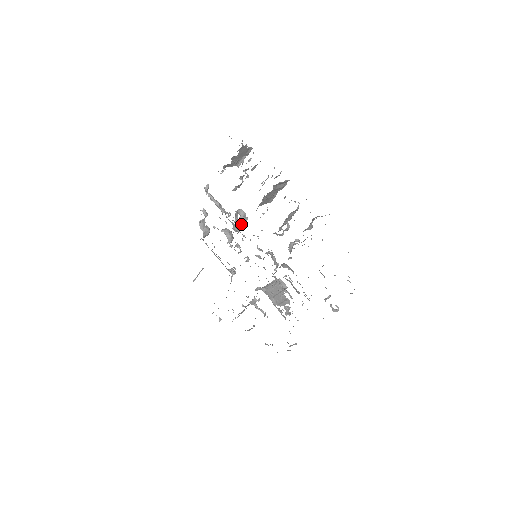
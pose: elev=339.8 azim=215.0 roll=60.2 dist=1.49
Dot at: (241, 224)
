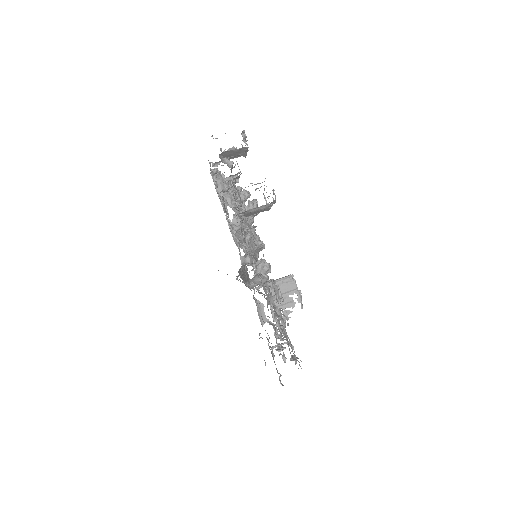
Dot at: occluded
